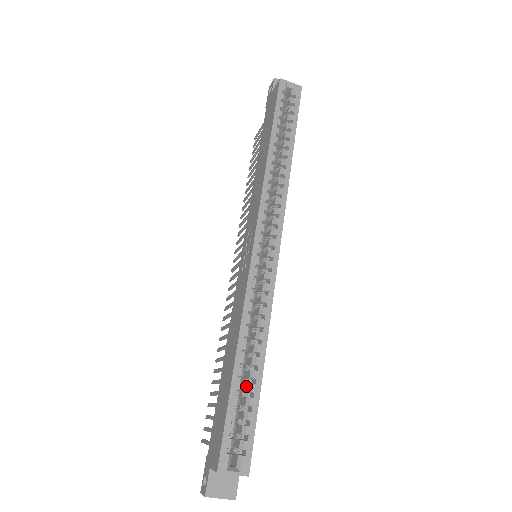
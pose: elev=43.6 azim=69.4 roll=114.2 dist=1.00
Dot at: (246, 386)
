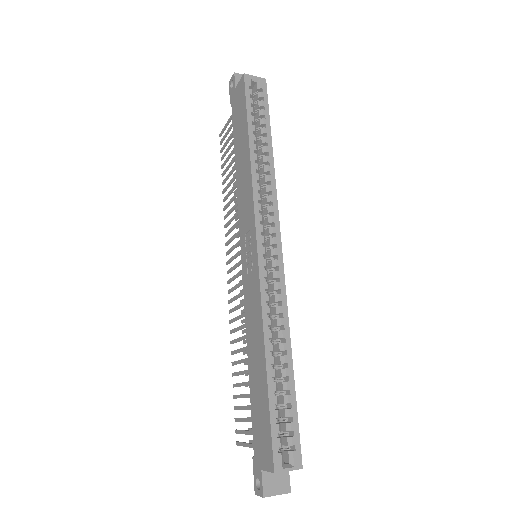
Dot at: (280, 385)
